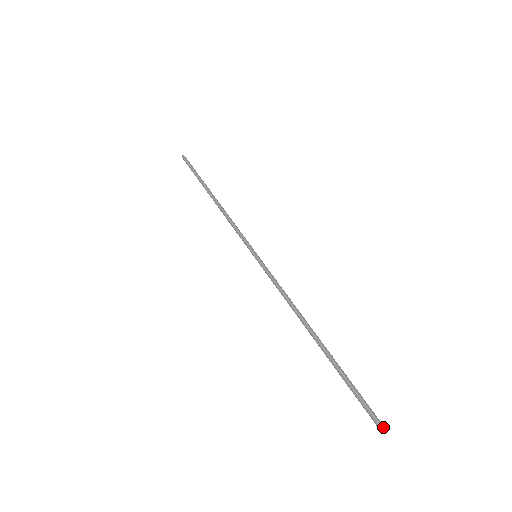
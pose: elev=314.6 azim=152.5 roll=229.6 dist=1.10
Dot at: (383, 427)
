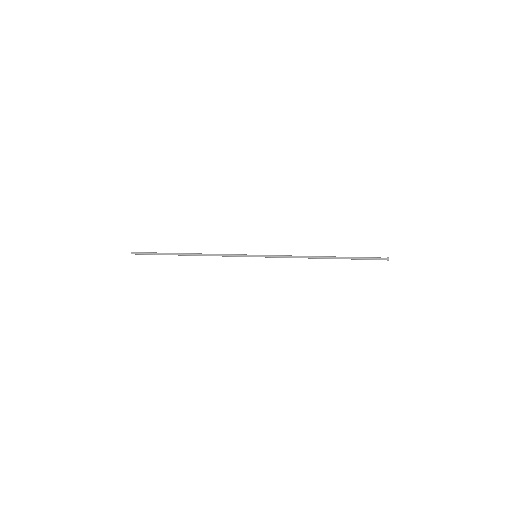
Dot at: (387, 257)
